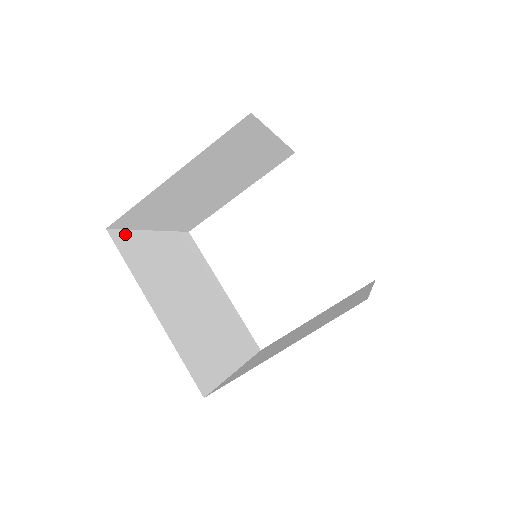
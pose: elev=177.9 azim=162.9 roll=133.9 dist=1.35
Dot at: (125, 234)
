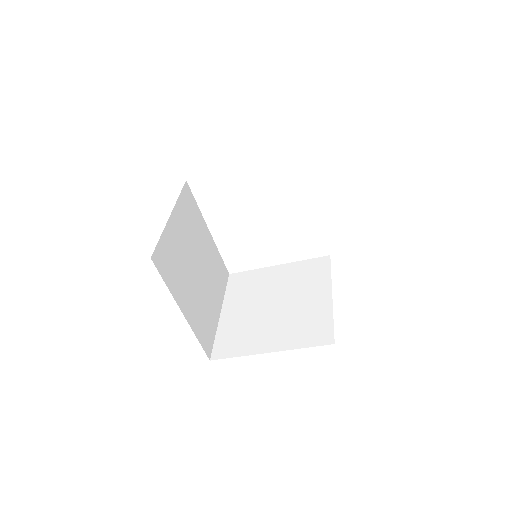
Dot at: (159, 248)
